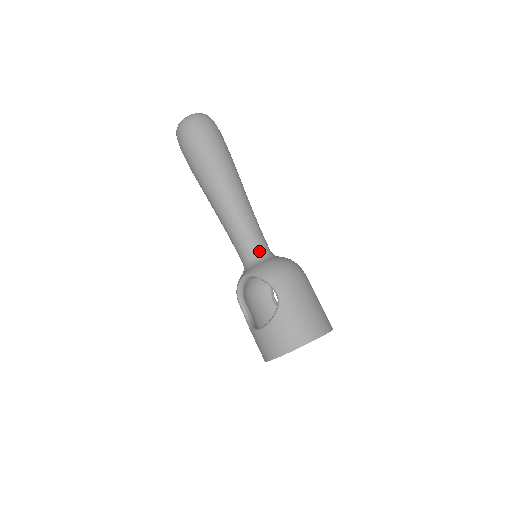
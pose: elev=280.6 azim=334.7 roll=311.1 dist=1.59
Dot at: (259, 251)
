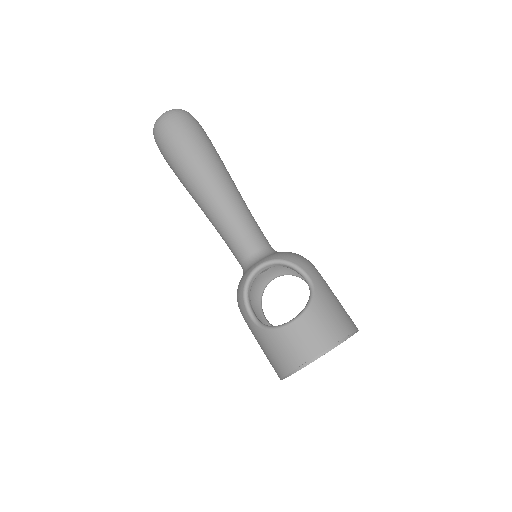
Dot at: (267, 244)
